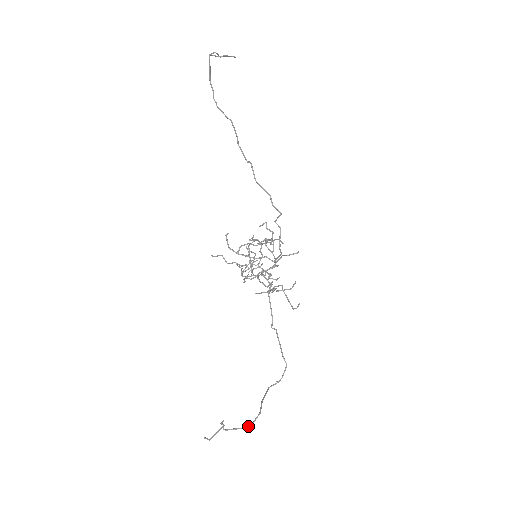
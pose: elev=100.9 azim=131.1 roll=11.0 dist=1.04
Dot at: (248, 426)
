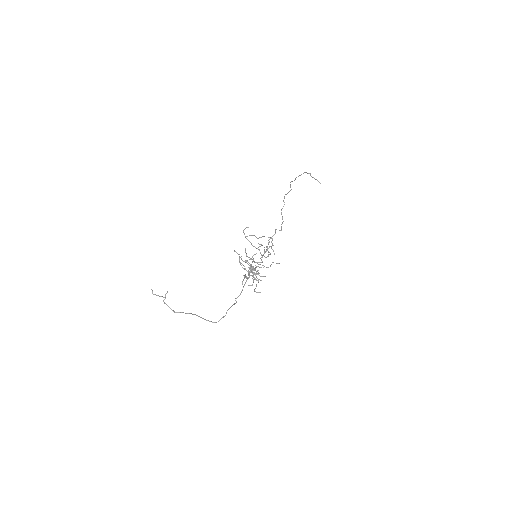
Dot at: (177, 312)
